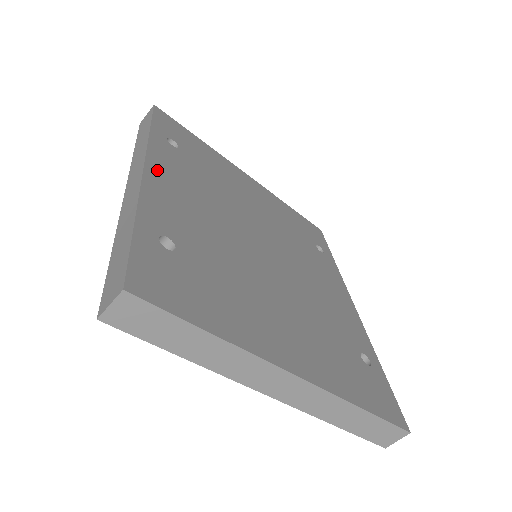
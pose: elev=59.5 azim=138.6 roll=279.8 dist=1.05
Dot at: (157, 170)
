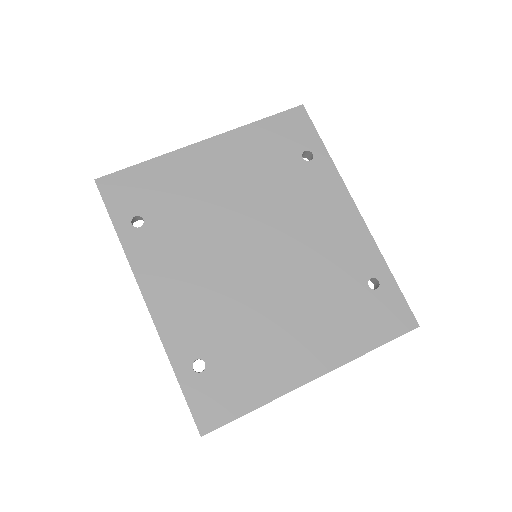
Dot at: (152, 290)
